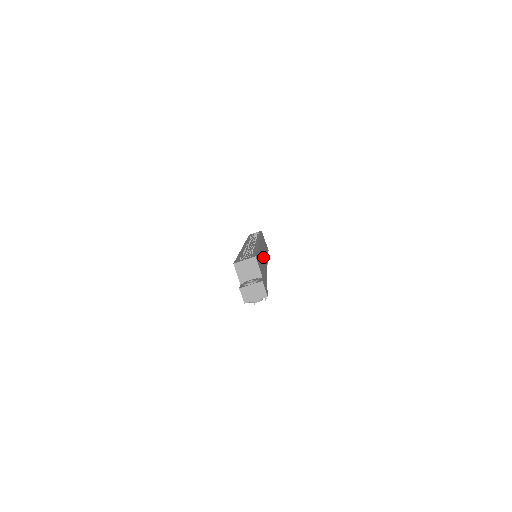
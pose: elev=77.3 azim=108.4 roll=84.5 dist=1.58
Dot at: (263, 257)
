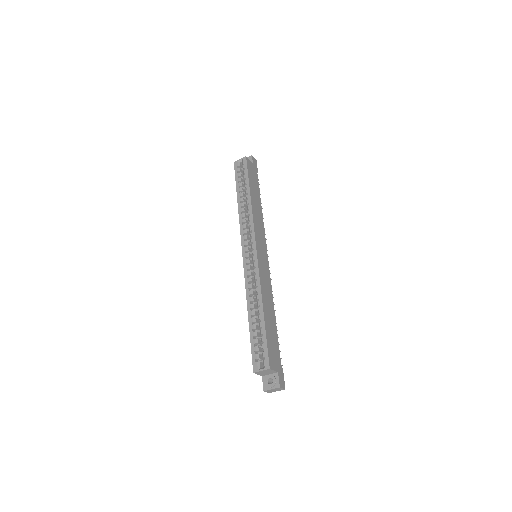
Dot at: (266, 282)
